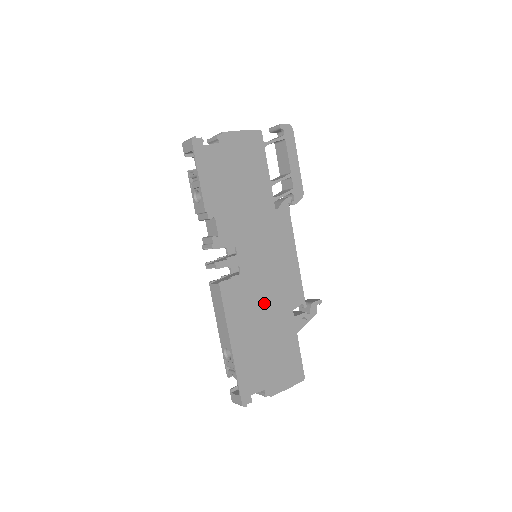
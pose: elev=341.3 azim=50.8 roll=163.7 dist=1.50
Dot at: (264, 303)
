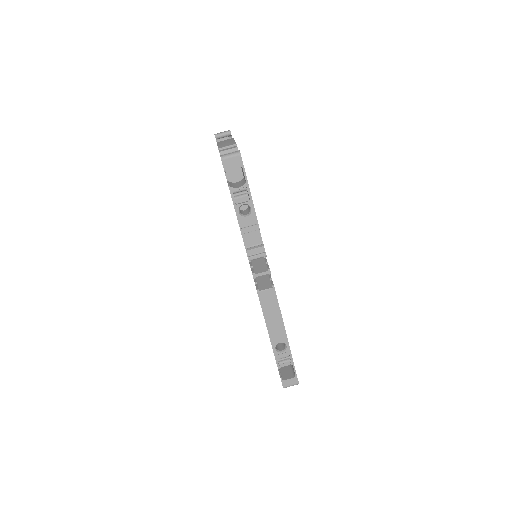
Dot at: occluded
